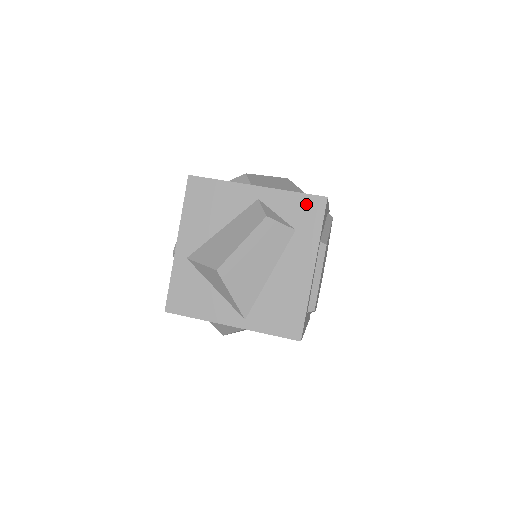
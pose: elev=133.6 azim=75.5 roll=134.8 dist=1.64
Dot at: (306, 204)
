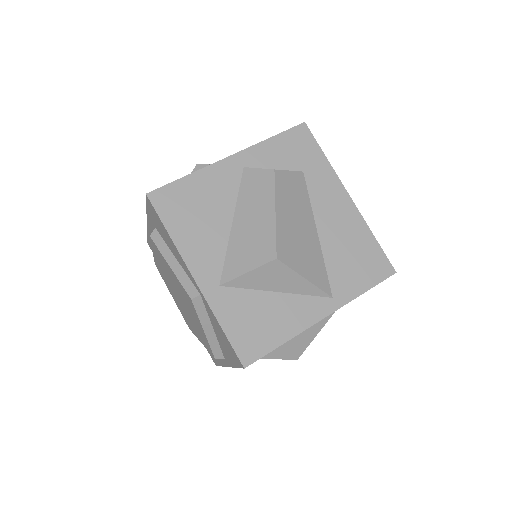
Dot at: (292, 141)
